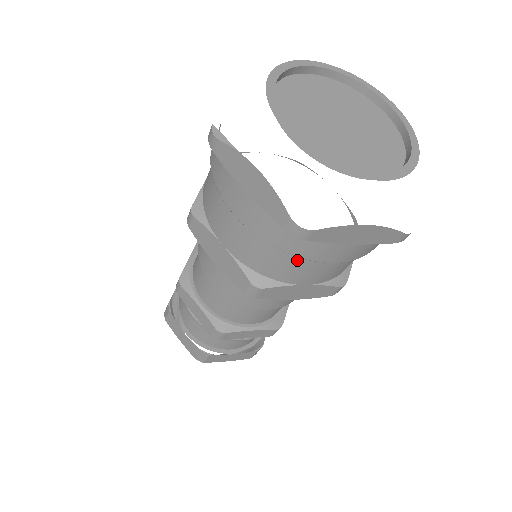
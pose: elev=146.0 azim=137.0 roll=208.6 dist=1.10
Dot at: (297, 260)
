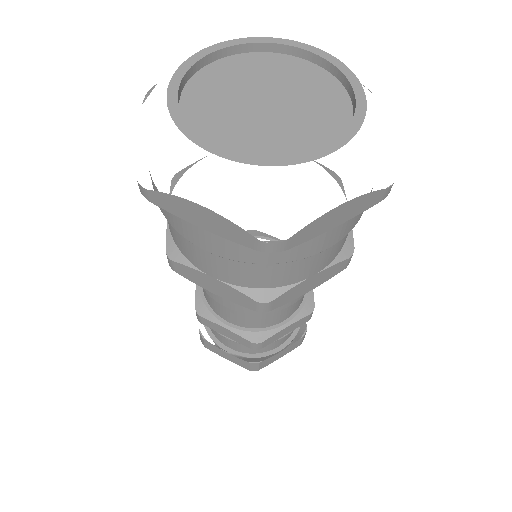
Dot at: occluded
